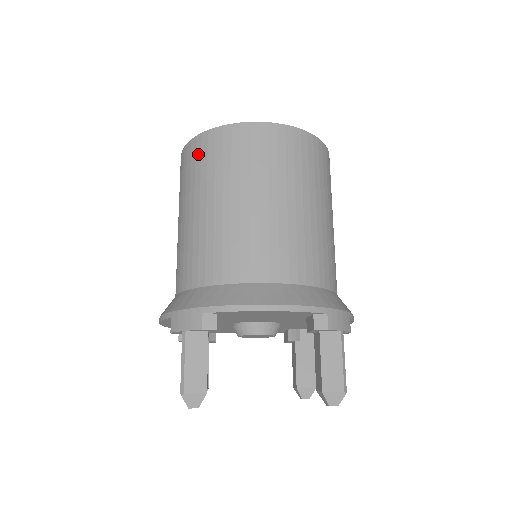
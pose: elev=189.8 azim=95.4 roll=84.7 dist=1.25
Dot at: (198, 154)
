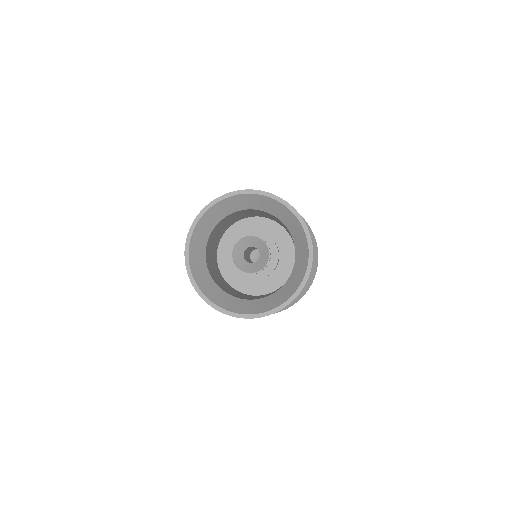
Dot at: occluded
